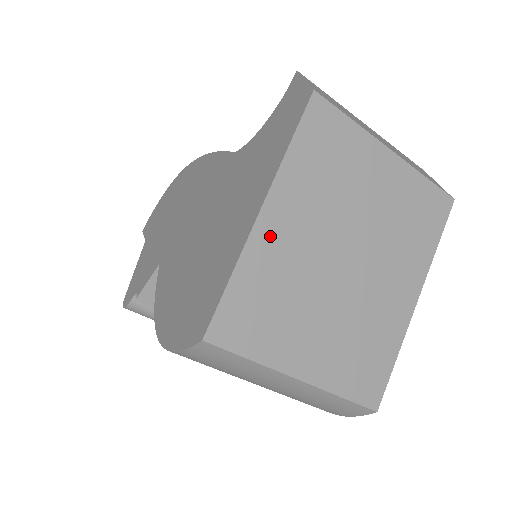
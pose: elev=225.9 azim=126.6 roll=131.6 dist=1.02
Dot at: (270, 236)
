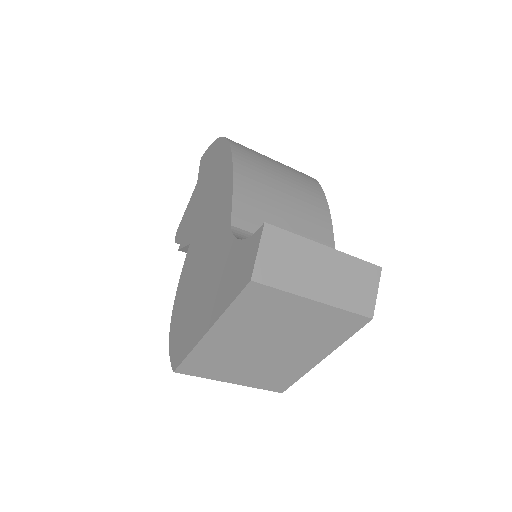
Dot at: (214, 341)
